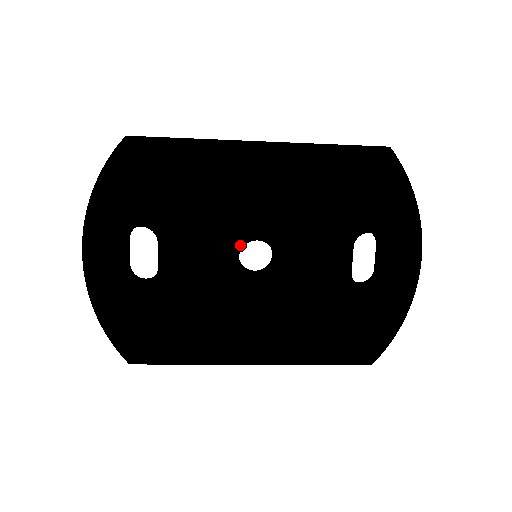
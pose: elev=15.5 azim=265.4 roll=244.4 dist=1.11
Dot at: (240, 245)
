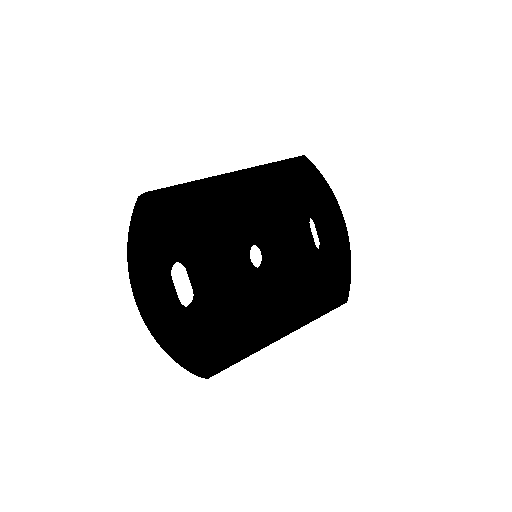
Dot at: (248, 250)
